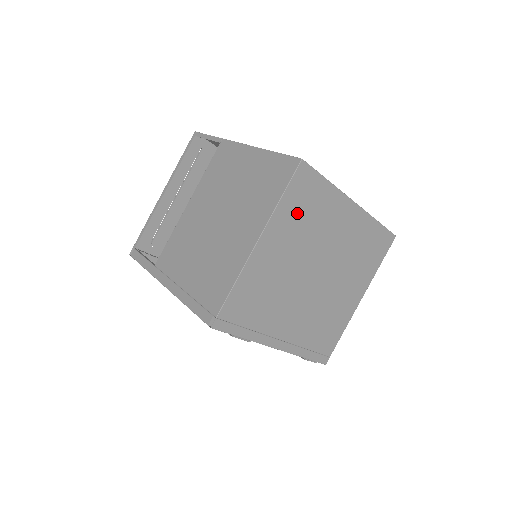
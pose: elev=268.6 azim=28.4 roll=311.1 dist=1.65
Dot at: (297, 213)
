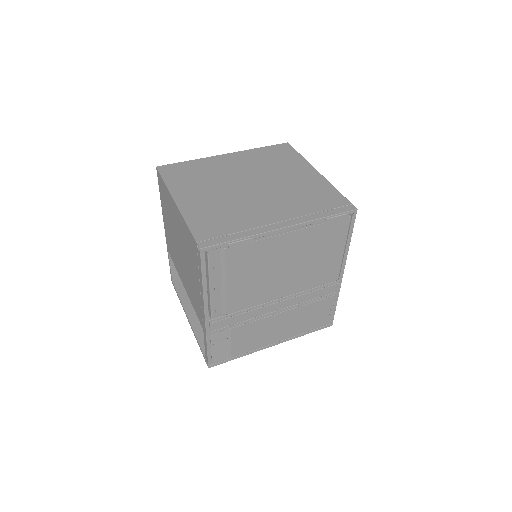
Dot at: (187, 179)
